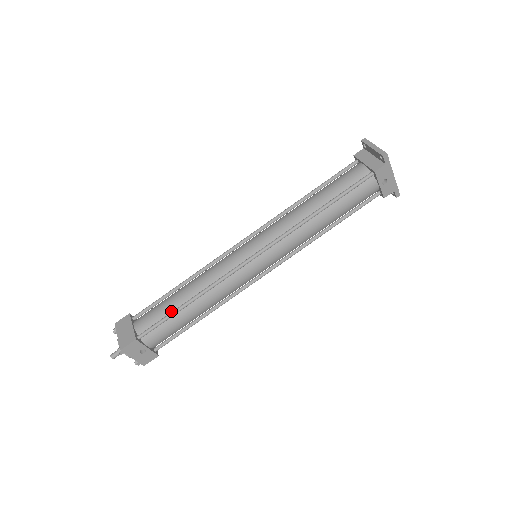
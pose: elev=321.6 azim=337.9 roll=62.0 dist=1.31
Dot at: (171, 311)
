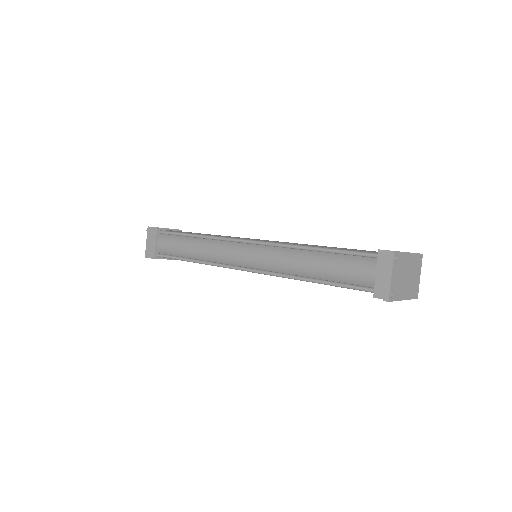
Dot at: (181, 255)
